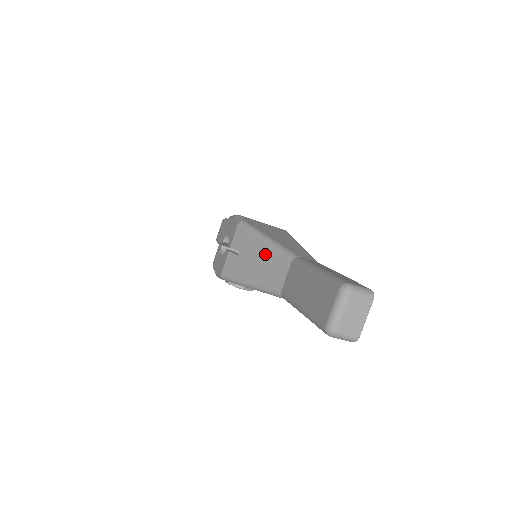
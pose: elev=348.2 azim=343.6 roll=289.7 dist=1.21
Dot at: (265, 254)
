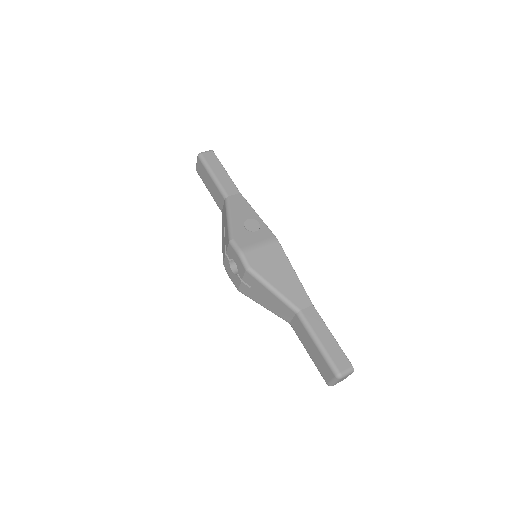
Dot at: (274, 300)
